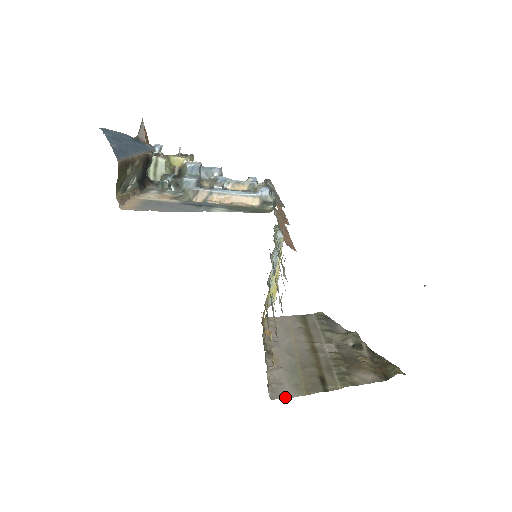
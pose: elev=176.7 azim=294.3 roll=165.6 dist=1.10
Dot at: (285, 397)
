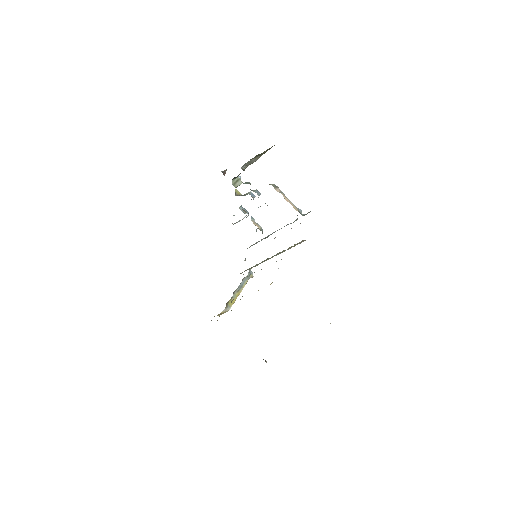
Dot at: occluded
